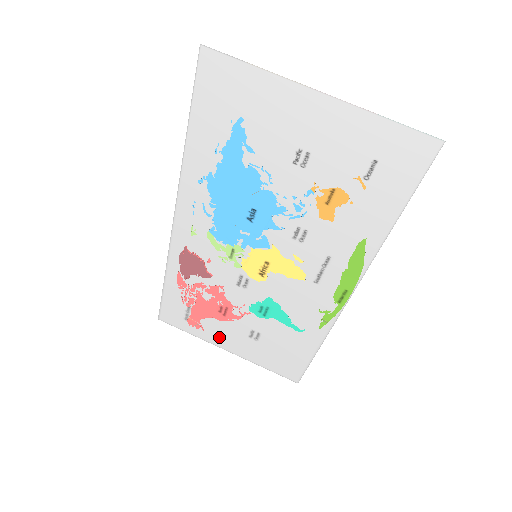
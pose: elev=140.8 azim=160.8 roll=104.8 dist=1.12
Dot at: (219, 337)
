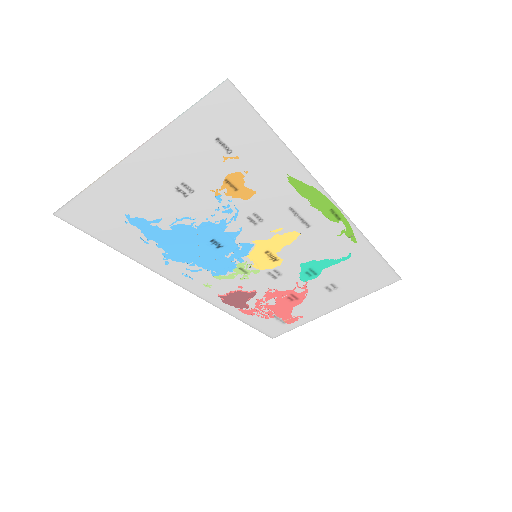
Dot at: (316, 310)
